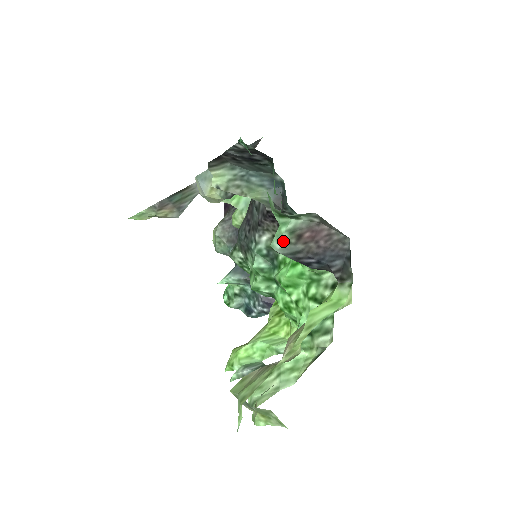
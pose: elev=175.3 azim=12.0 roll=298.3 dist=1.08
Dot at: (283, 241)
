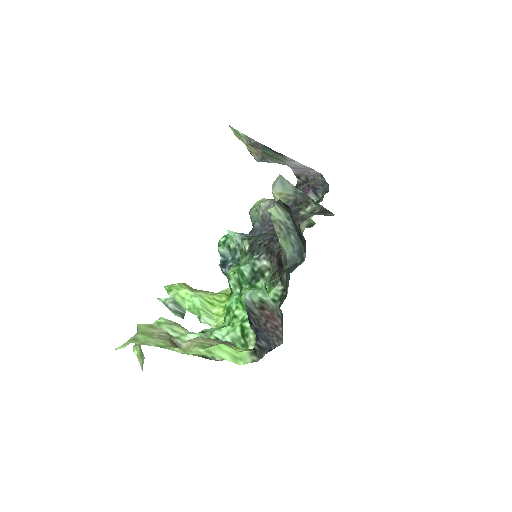
Dot at: (252, 299)
